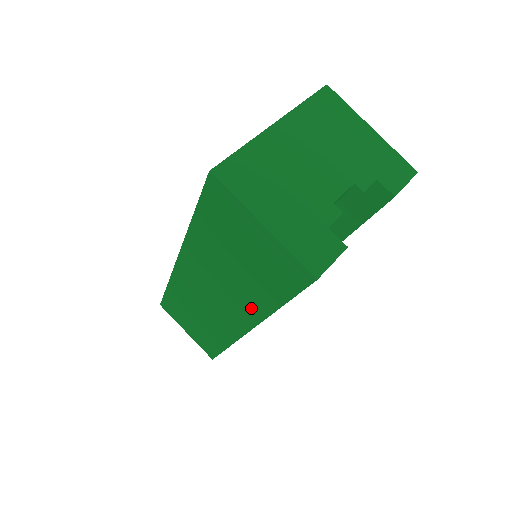
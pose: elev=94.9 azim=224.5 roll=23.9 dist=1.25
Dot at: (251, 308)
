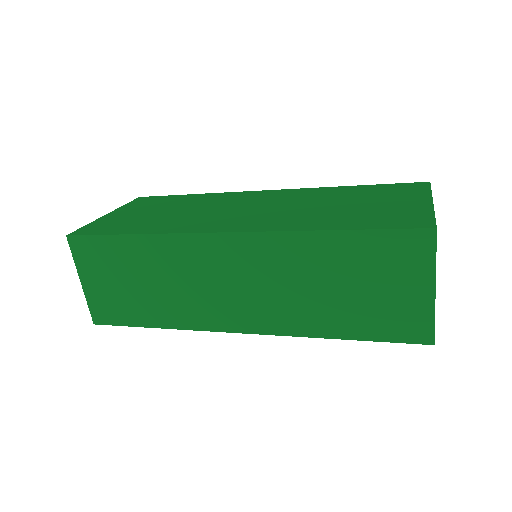
Dot at: (295, 322)
